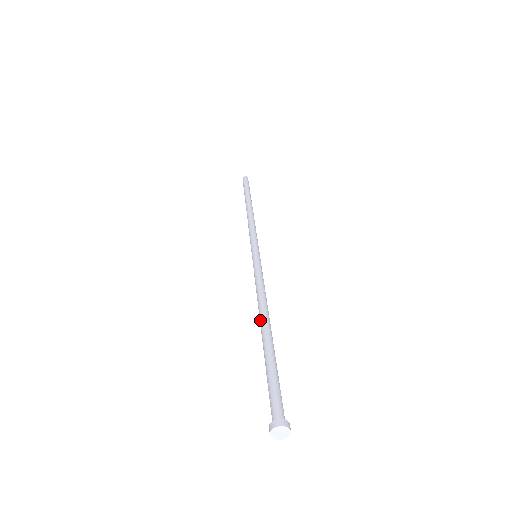
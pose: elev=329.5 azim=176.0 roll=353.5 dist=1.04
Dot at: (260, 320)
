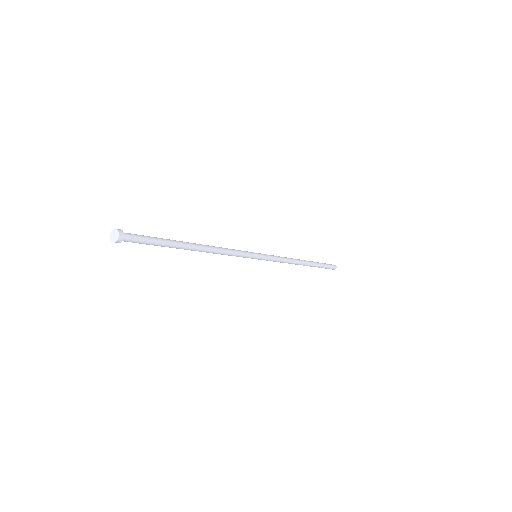
Dot at: (197, 244)
